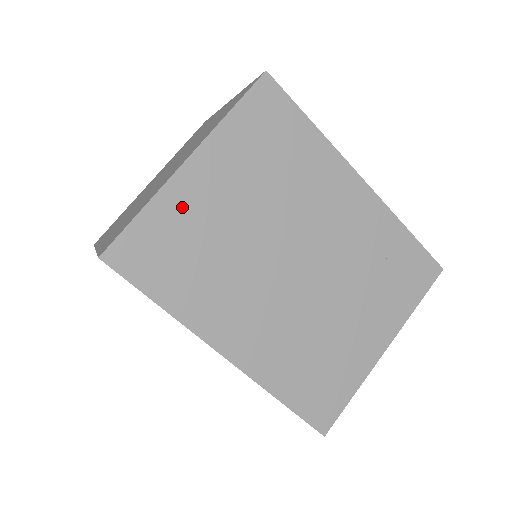
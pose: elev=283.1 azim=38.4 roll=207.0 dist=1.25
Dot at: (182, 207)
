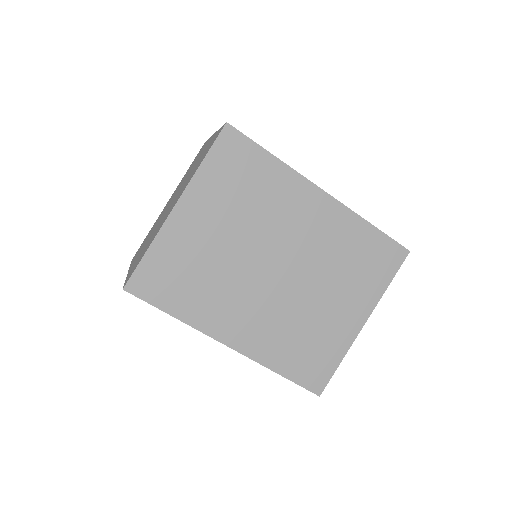
Dot at: (177, 242)
